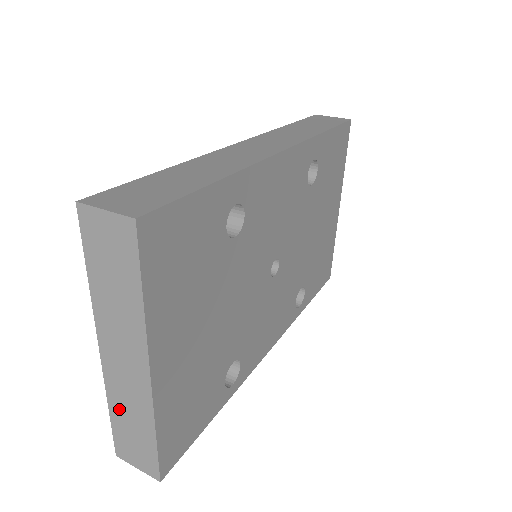
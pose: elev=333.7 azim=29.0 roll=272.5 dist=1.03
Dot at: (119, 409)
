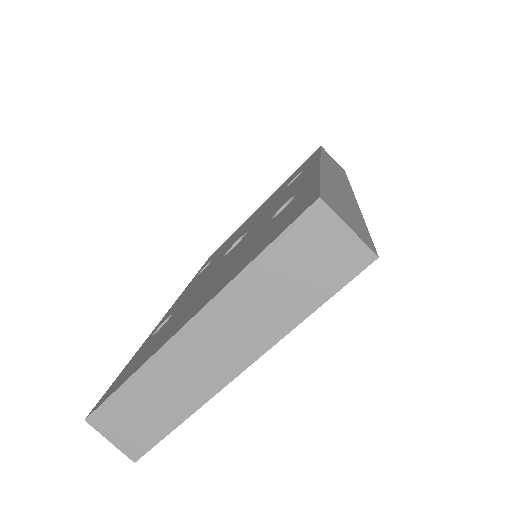
Dot at: (150, 383)
